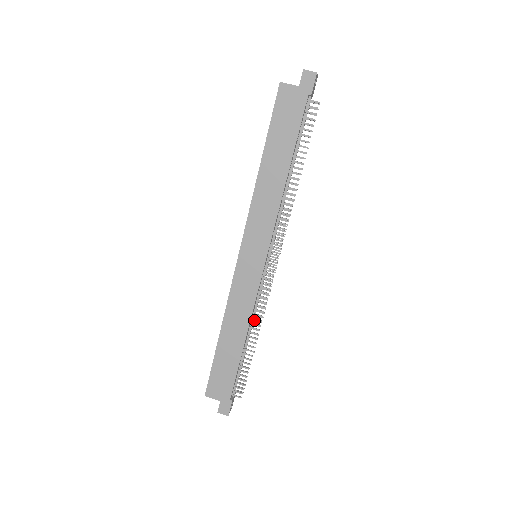
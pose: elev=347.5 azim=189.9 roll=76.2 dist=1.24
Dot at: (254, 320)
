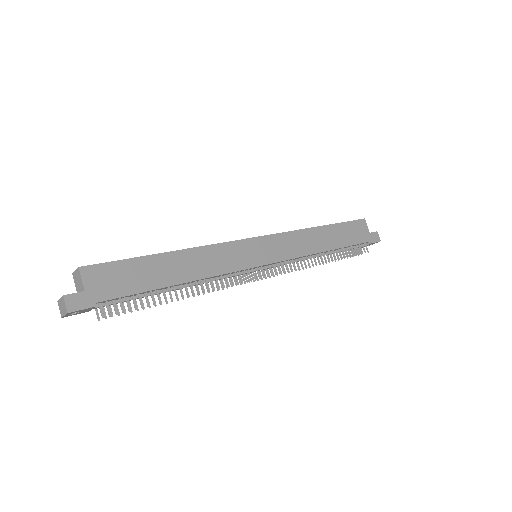
Dot at: occluded
